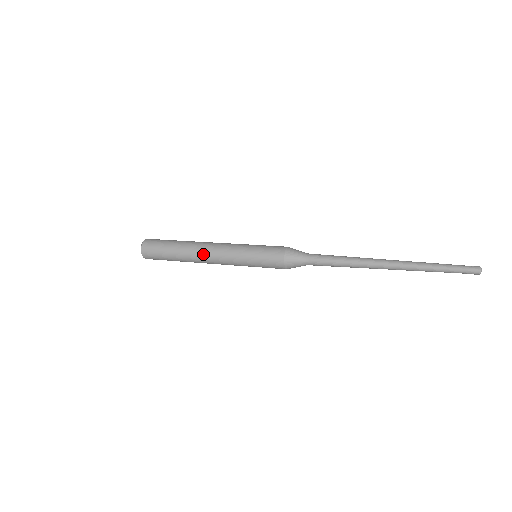
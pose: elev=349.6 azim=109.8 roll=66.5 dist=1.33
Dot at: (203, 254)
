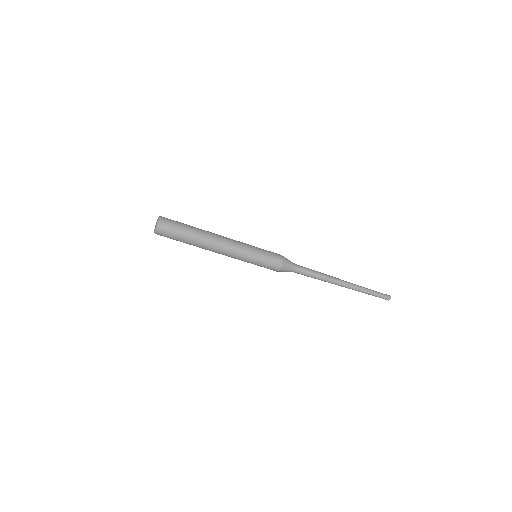
Dot at: (220, 236)
